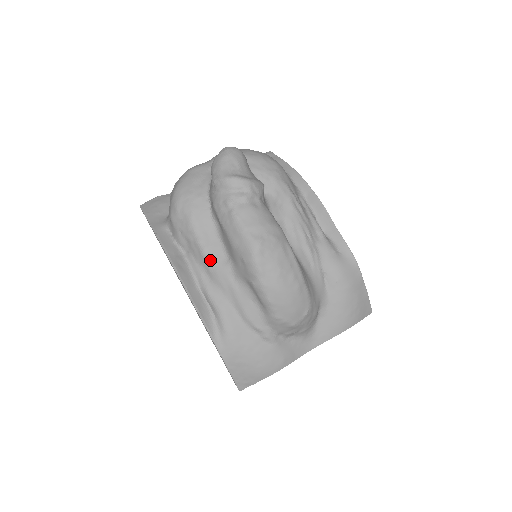
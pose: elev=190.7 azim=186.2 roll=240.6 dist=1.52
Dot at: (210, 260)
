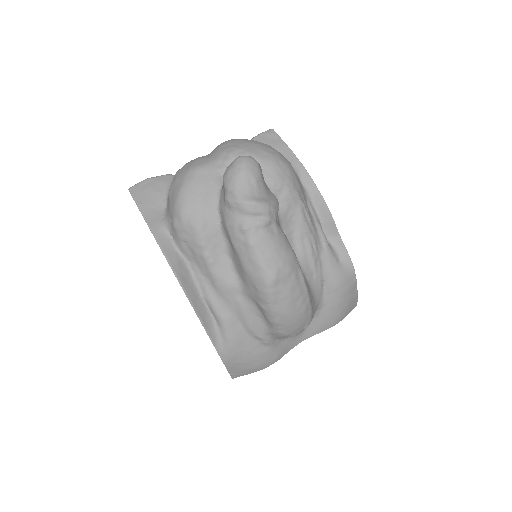
Dot at: (217, 276)
